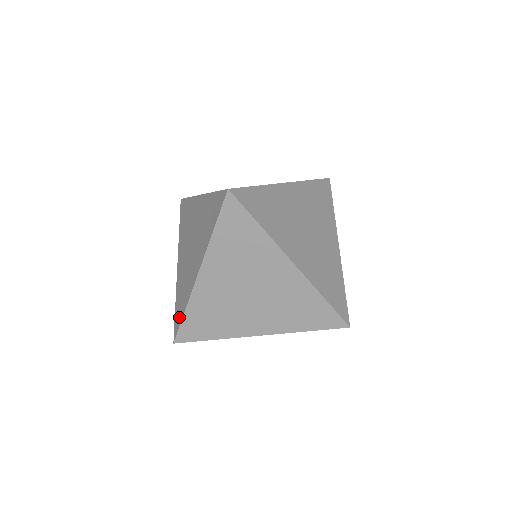
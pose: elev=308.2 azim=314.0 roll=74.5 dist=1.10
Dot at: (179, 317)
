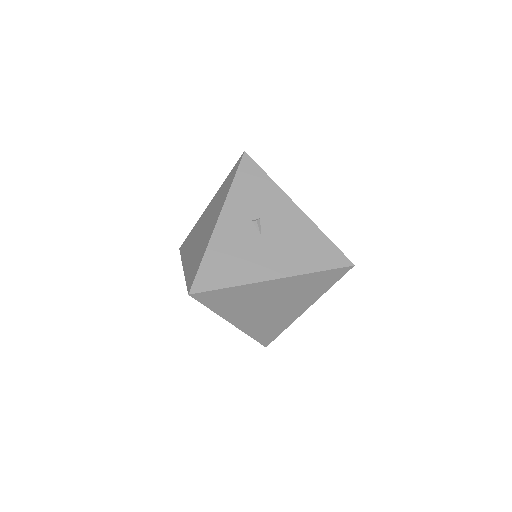
Dot at: (183, 248)
